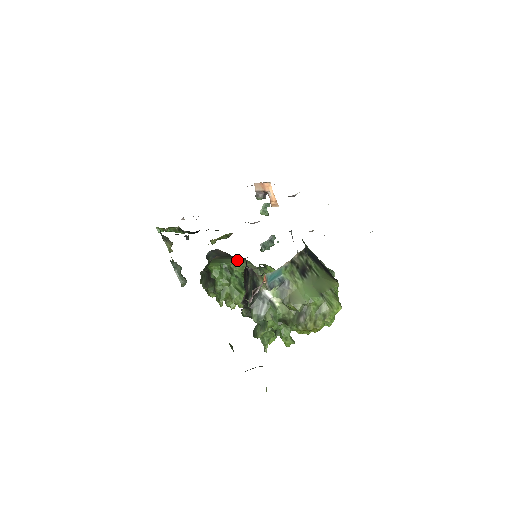
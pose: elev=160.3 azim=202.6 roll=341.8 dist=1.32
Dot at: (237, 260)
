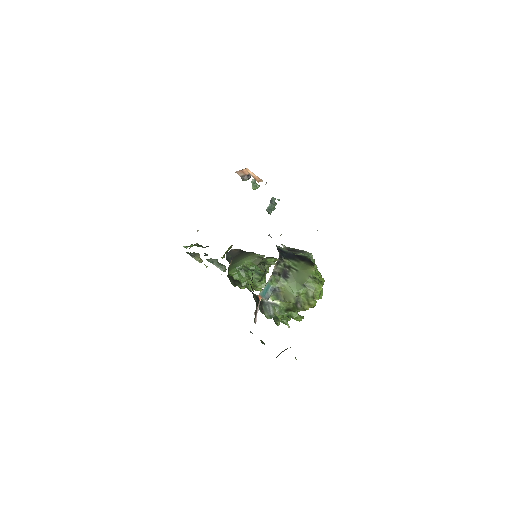
Dot at: (247, 258)
